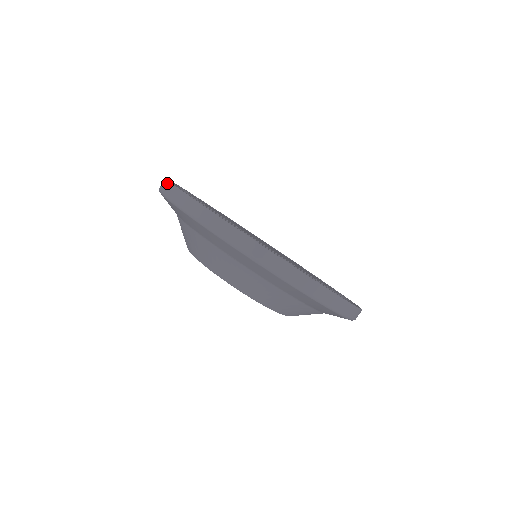
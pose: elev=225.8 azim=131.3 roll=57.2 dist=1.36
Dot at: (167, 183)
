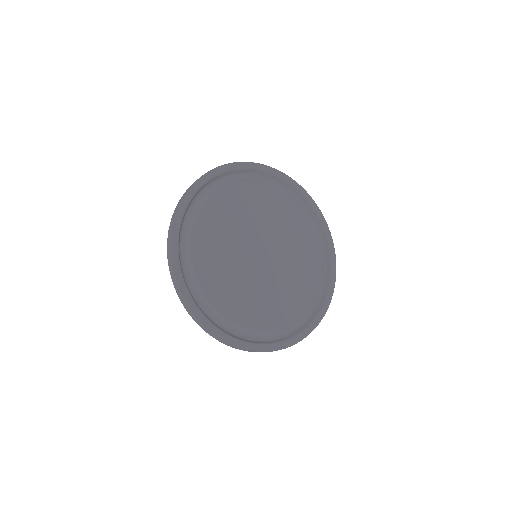
Dot at: (171, 229)
